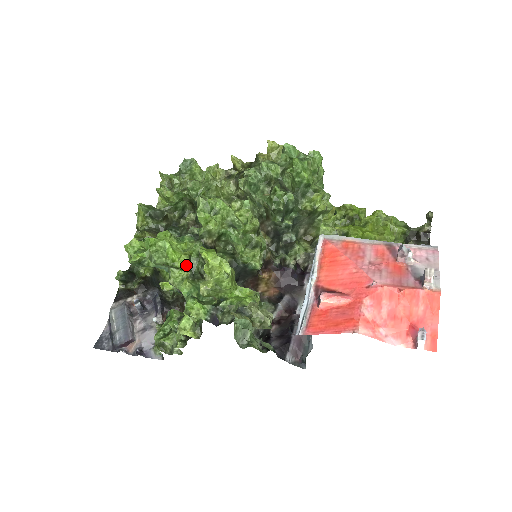
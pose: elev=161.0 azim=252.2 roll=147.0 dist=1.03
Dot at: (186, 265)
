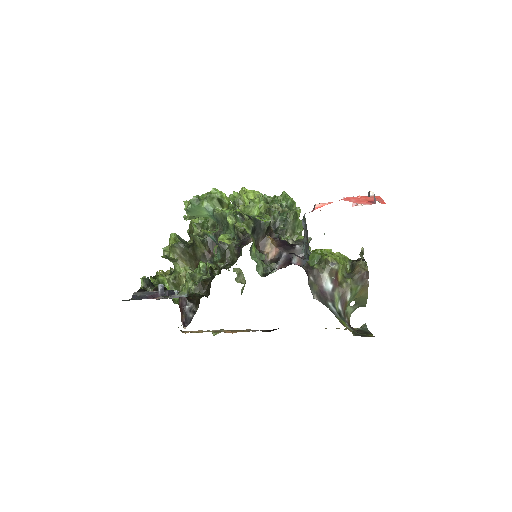
Dot at: (228, 201)
